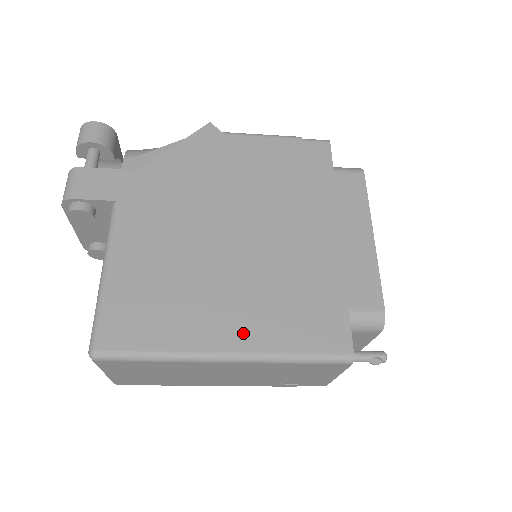
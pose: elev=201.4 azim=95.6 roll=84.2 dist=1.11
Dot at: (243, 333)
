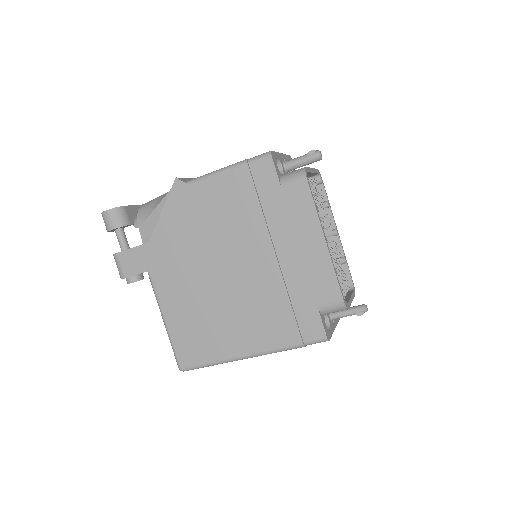
Dot at: (254, 341)
